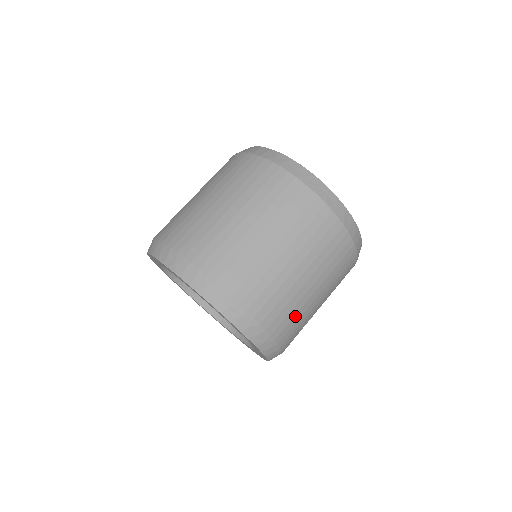
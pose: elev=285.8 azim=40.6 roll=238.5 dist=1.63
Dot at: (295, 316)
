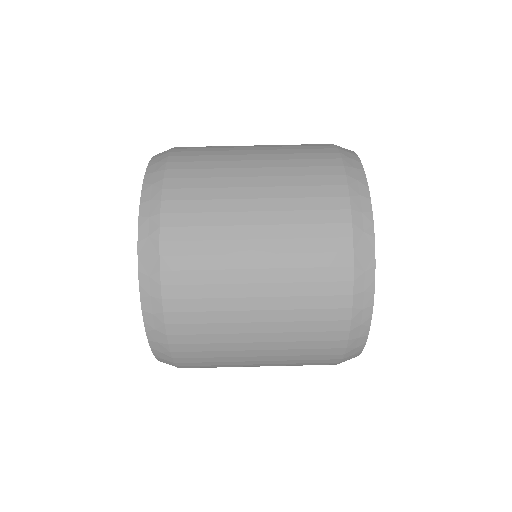
Dot at: occluded
